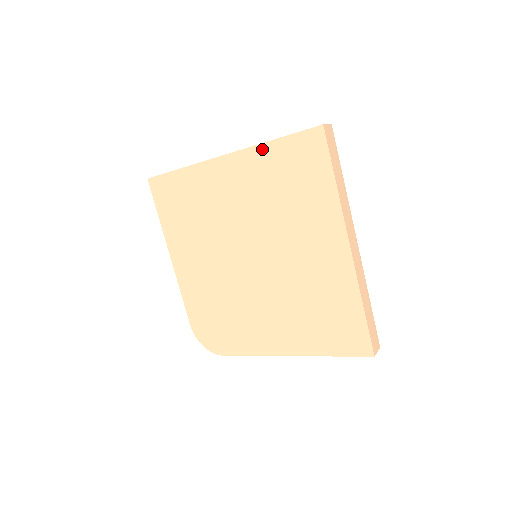
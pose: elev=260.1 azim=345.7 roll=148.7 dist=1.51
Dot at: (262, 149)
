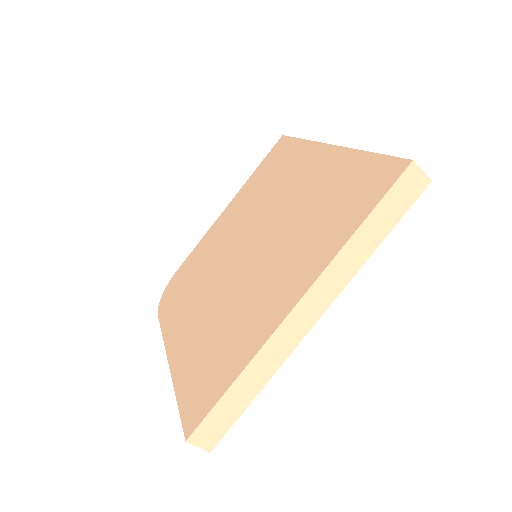
Dot at: (353, 155)
